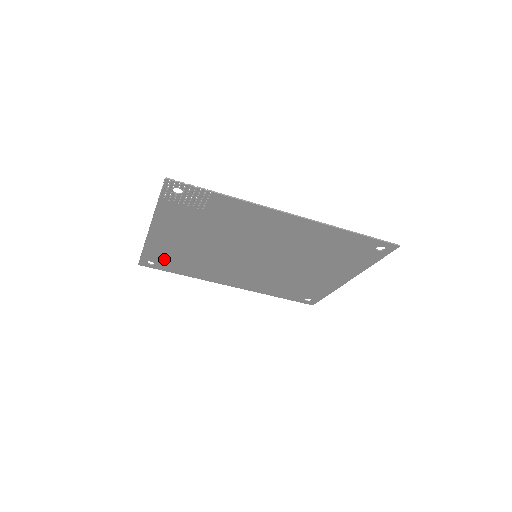
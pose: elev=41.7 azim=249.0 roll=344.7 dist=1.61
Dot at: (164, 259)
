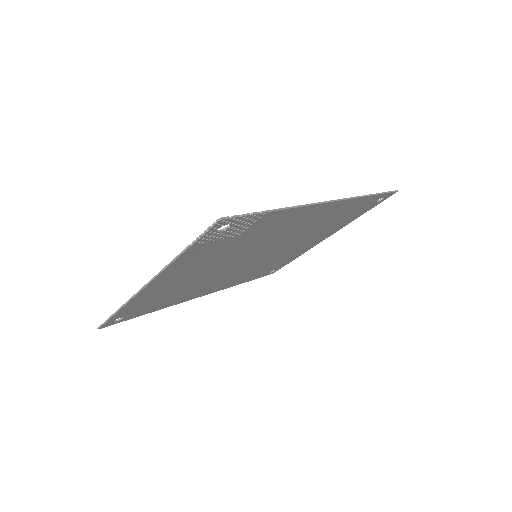
Dot at: (140, 307)
